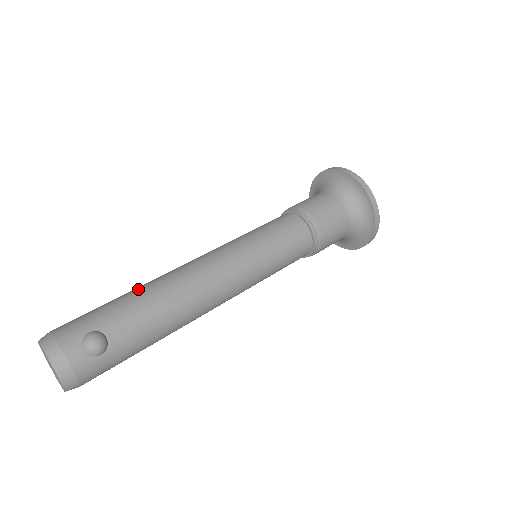
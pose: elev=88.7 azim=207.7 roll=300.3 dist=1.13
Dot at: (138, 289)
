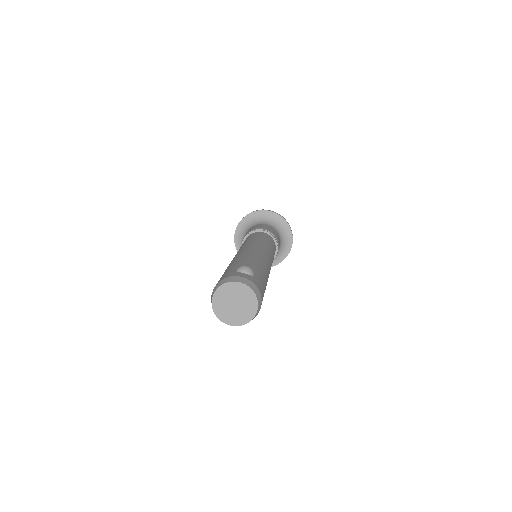
Dot at: (228, 266)
